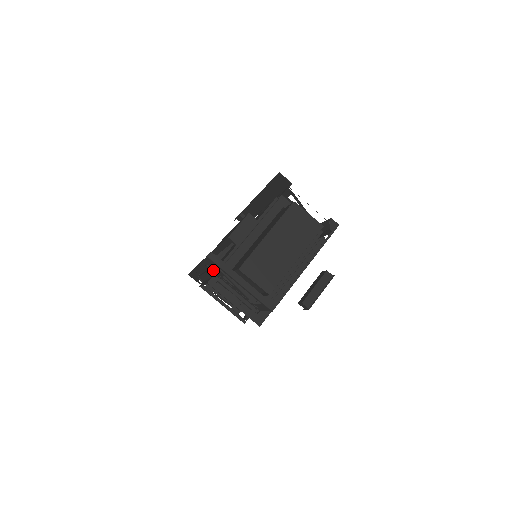
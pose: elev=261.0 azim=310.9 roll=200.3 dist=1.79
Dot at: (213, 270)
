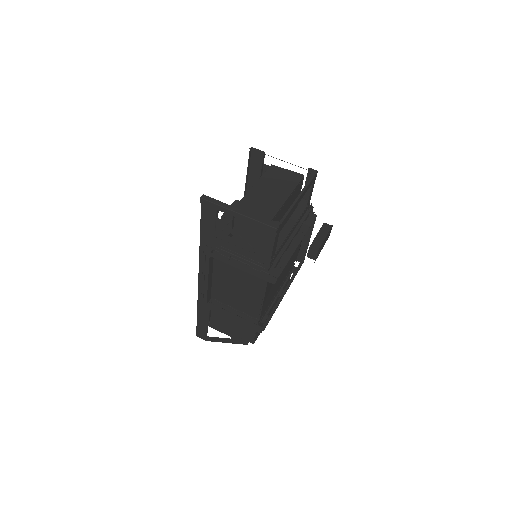
Dot at: (212, 236)
